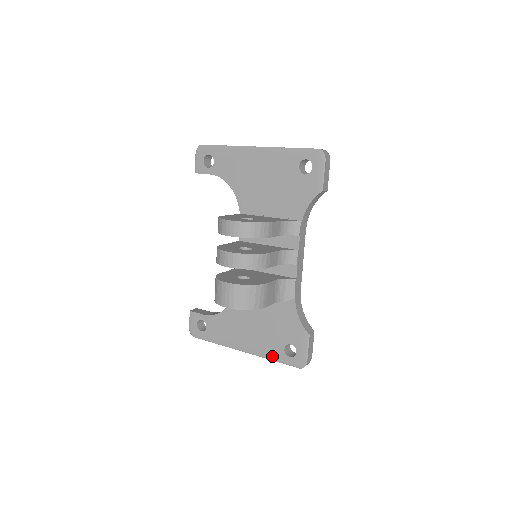
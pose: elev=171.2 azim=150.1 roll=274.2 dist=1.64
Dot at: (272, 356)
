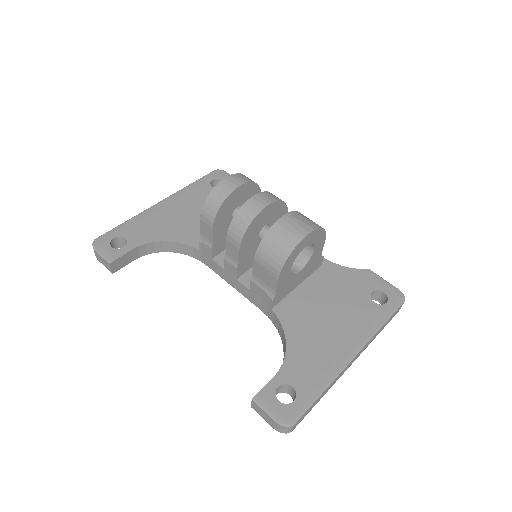
Dot at: (377, 321)
